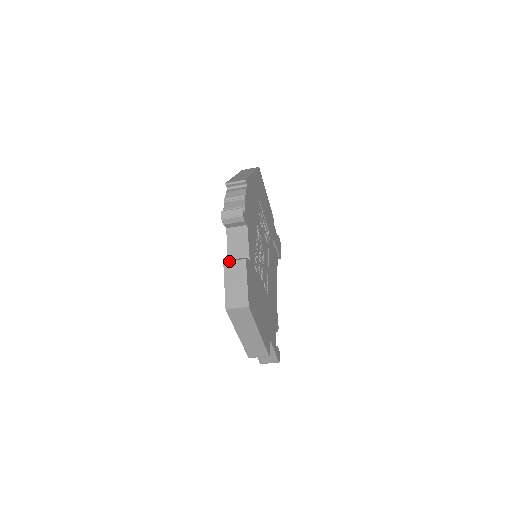
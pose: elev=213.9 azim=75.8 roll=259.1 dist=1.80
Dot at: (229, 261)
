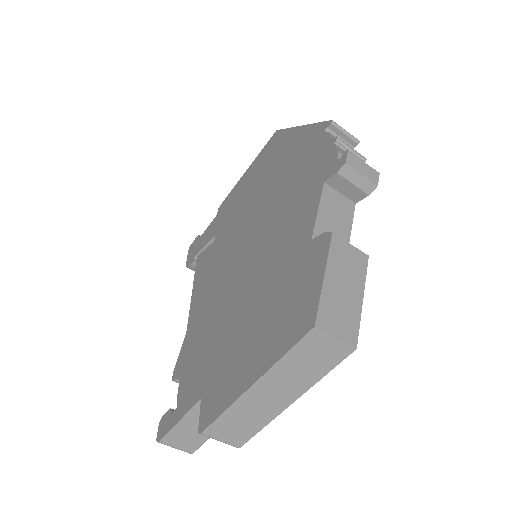
Dot at: occluded
